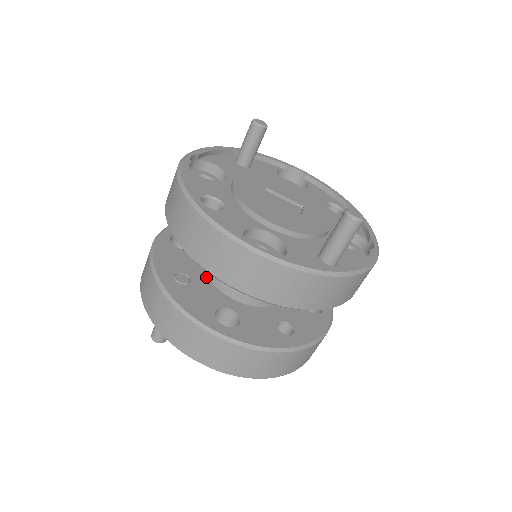
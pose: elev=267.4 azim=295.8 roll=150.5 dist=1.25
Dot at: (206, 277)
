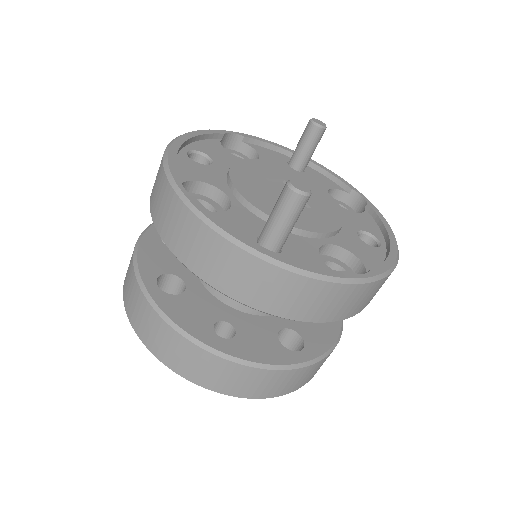
Dot at: occluded
